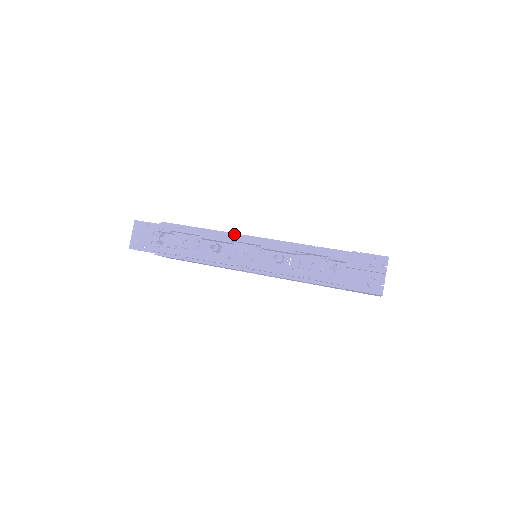
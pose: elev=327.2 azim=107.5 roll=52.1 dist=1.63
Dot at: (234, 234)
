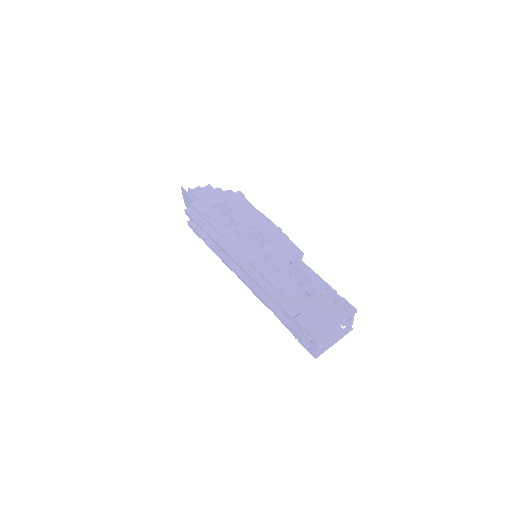
Dot at: (230, 244)
